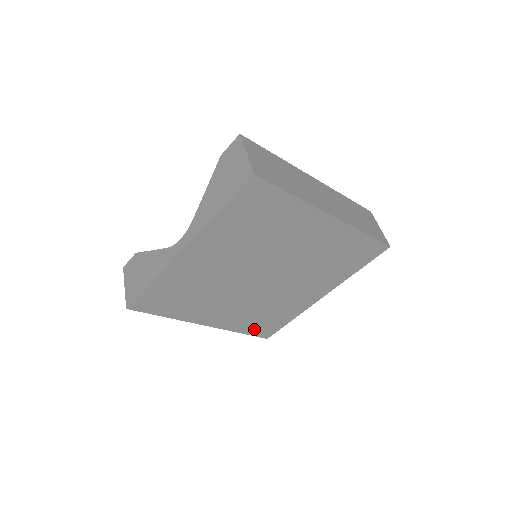
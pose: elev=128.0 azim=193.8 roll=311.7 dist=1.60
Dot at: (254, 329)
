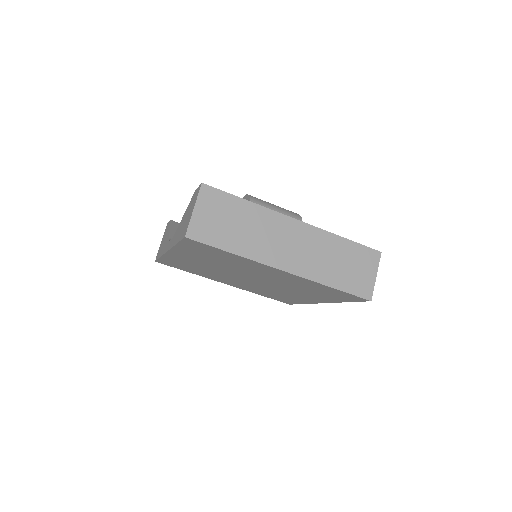
Dot at: (272, 297)
